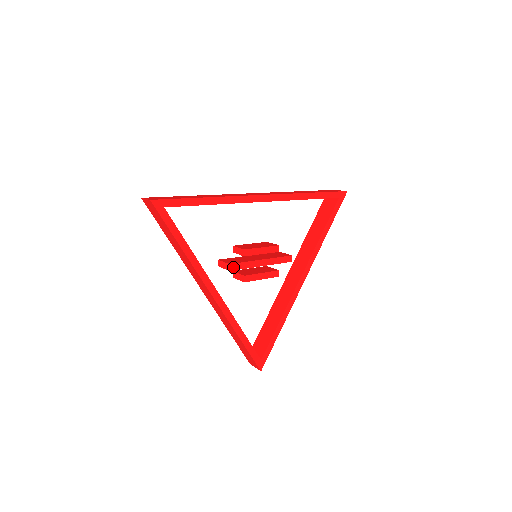
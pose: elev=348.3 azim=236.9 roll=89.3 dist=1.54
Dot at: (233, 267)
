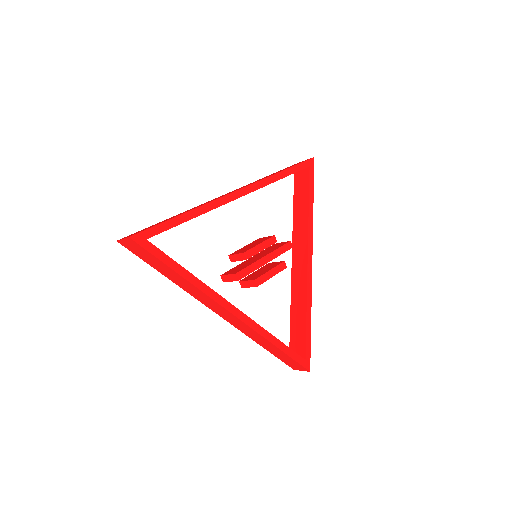
Dot at: (240, 275)
